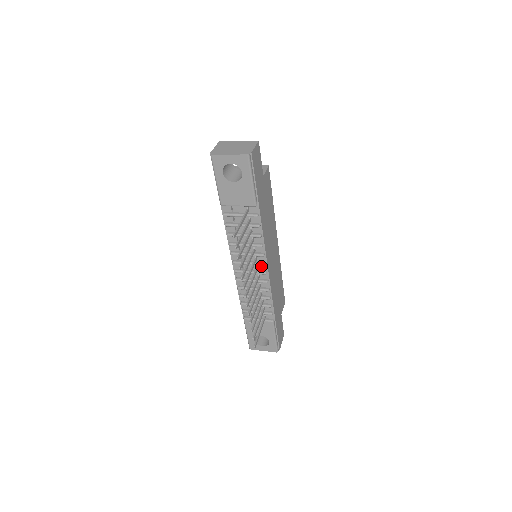
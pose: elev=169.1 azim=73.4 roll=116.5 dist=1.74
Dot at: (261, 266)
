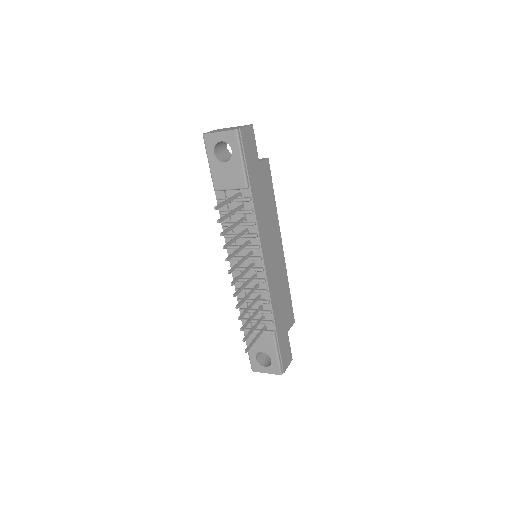
Dot at: (257, 262)
